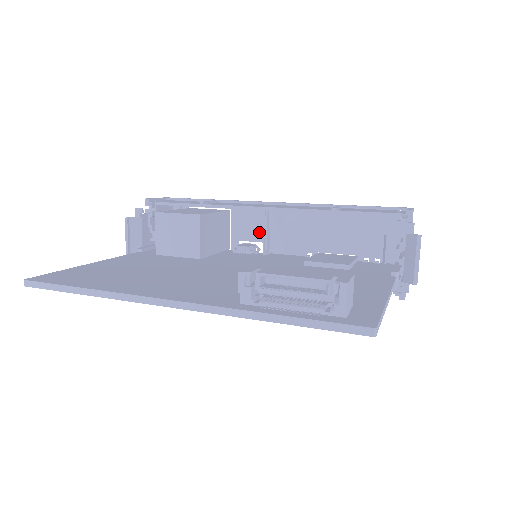
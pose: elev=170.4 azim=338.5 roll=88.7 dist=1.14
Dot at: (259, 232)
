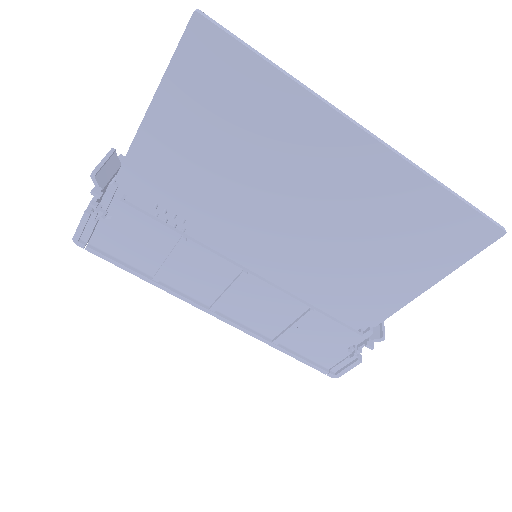
Dot at: occluded
